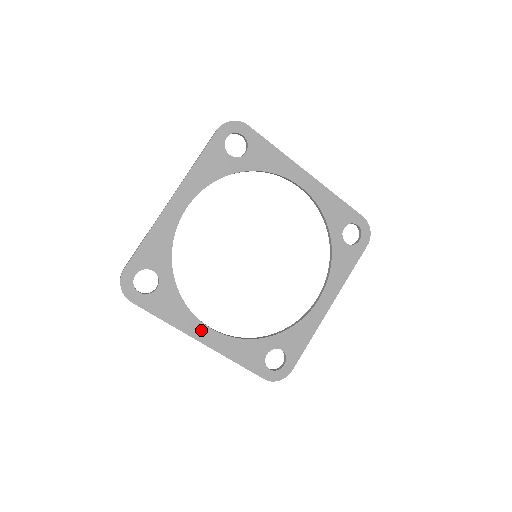
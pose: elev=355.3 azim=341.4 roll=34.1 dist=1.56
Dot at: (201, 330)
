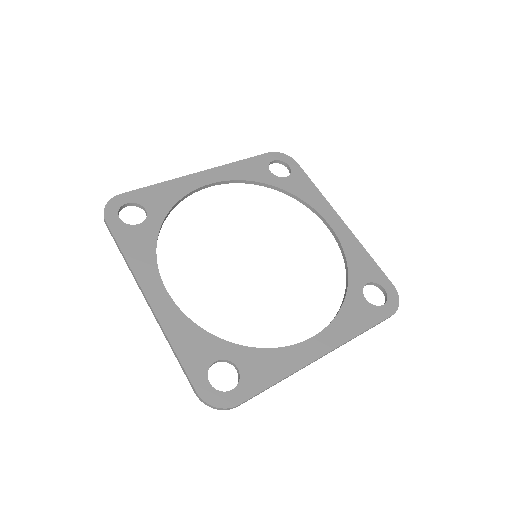
Dot at: (155, 286)
